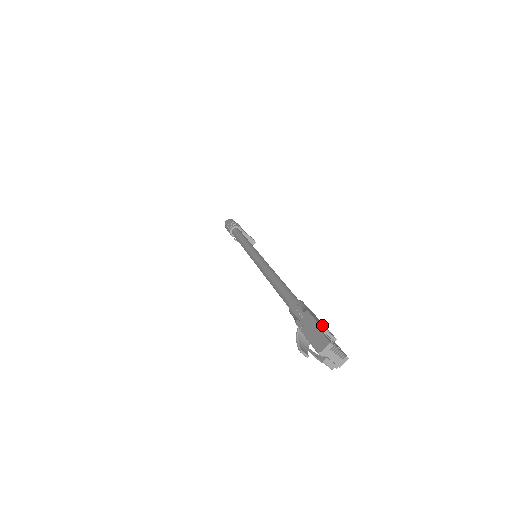
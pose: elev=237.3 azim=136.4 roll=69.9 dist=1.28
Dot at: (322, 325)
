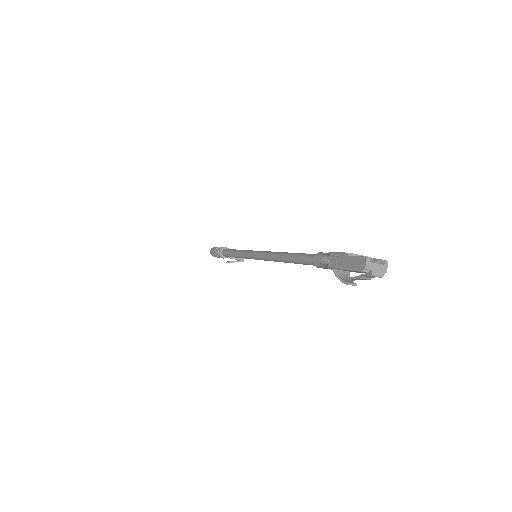
Dot at: occluded
